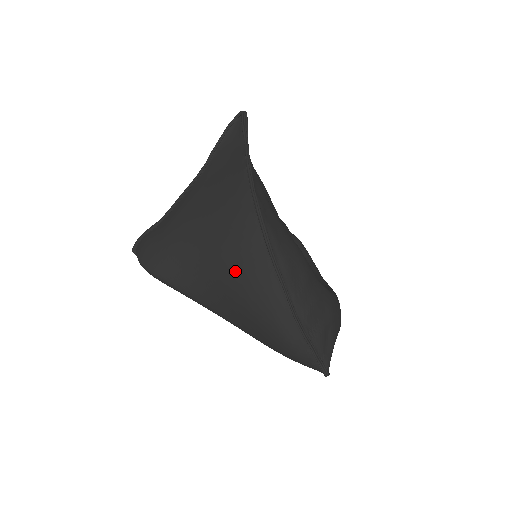
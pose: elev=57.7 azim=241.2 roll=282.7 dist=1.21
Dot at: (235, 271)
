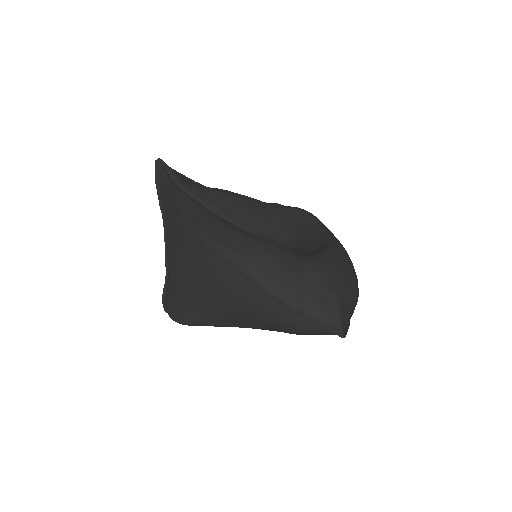
Dot at: (221, 294)
